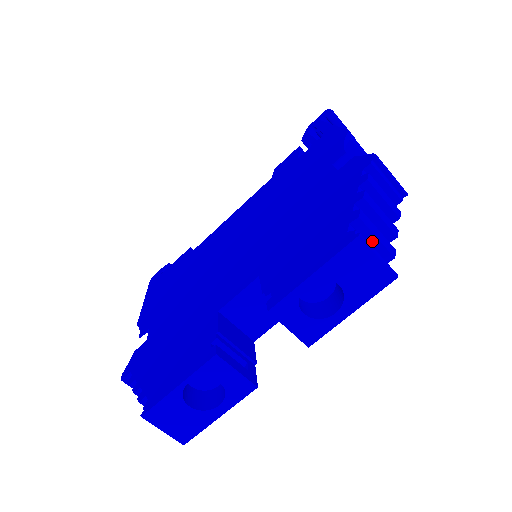
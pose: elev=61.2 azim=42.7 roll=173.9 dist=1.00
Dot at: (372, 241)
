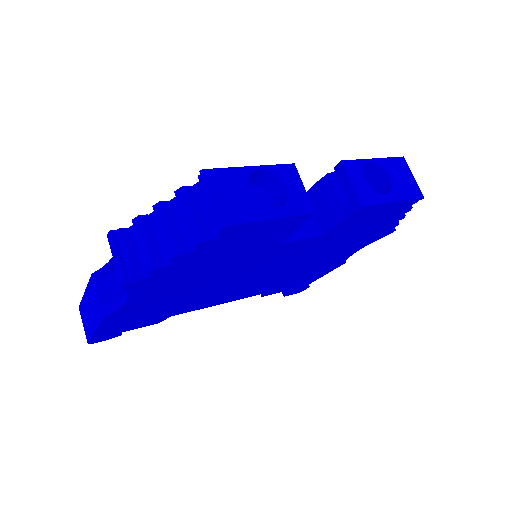
Dot at: occluded
